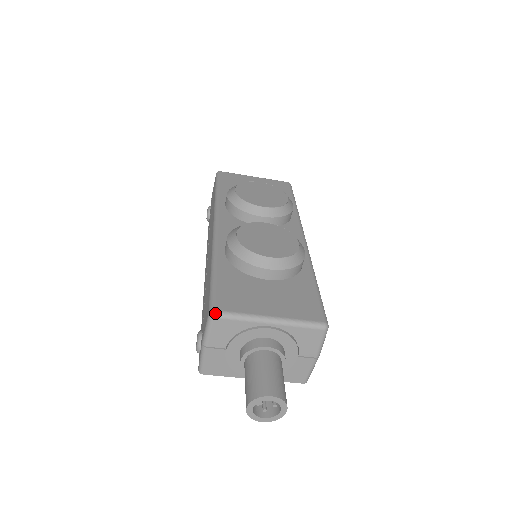
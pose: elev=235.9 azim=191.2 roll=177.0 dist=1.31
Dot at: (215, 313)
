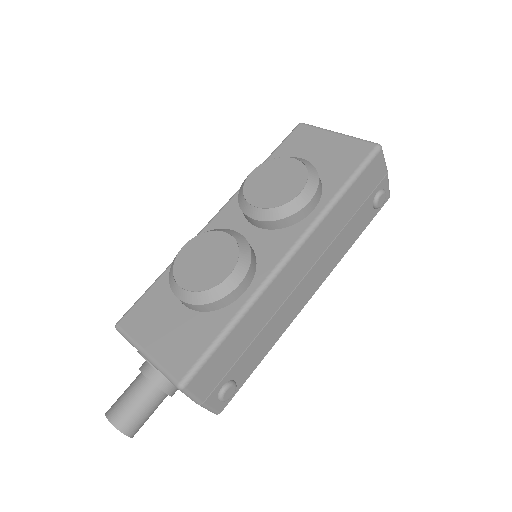
Dot at: (116, 327)
